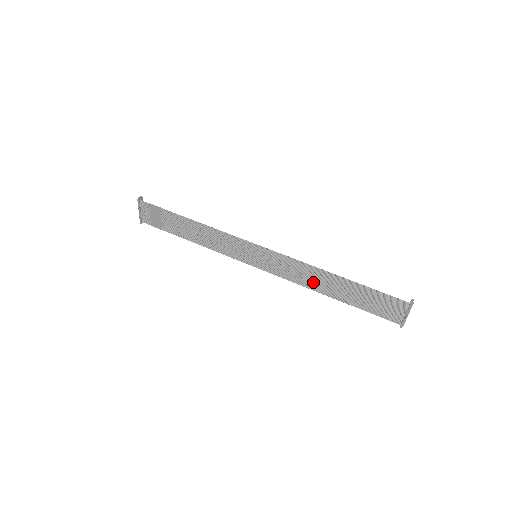
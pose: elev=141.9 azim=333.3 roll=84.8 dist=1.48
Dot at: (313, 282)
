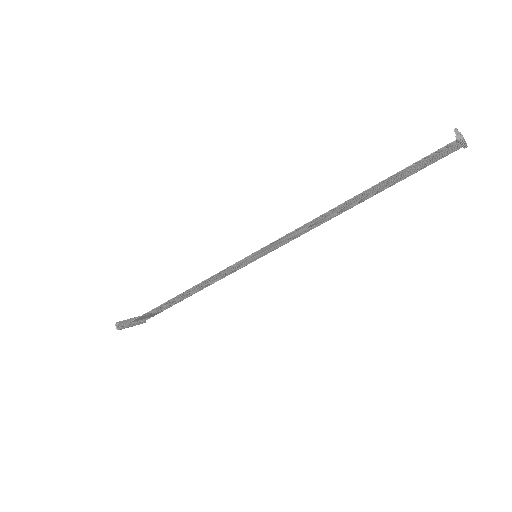
Dot at: (331, 216)
